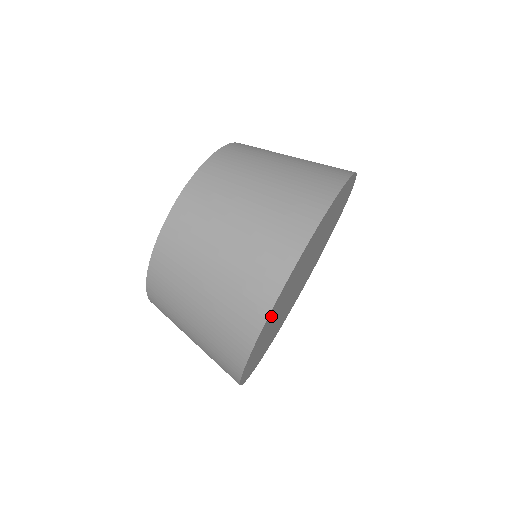
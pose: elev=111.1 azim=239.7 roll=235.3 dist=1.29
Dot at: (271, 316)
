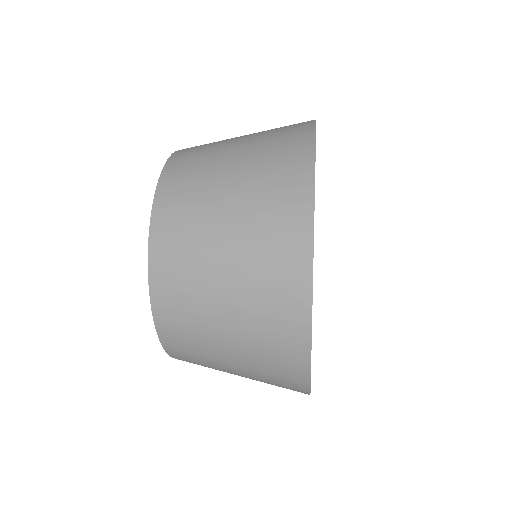
Dot at: occluded
